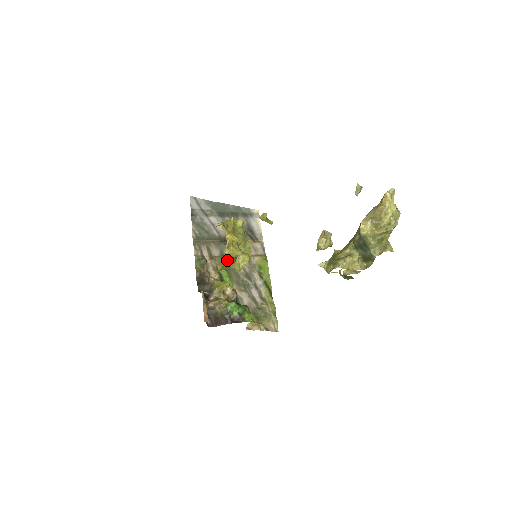
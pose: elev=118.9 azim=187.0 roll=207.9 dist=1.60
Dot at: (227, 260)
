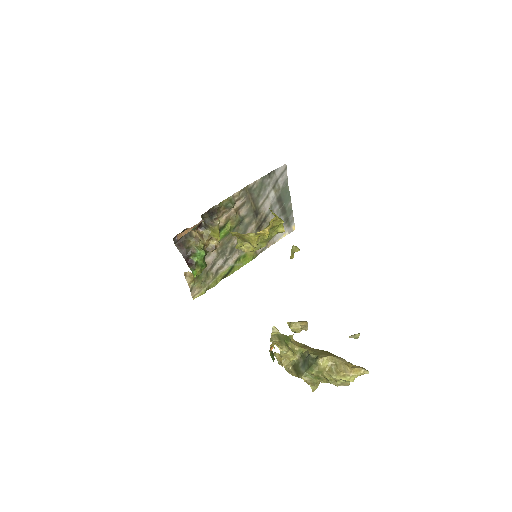
Dot at: (244, 237)
